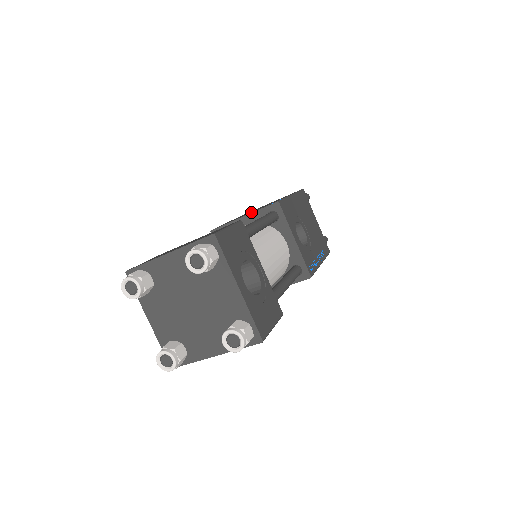
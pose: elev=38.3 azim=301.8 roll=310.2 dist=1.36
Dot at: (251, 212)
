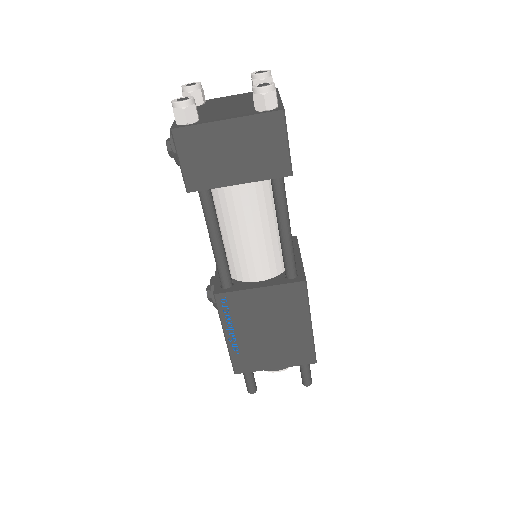
Dot at: occluded
